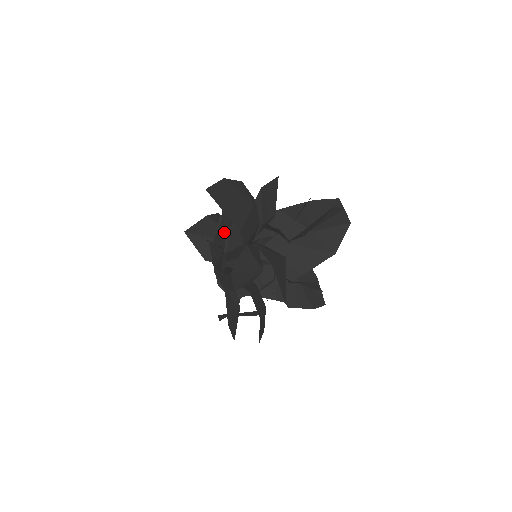
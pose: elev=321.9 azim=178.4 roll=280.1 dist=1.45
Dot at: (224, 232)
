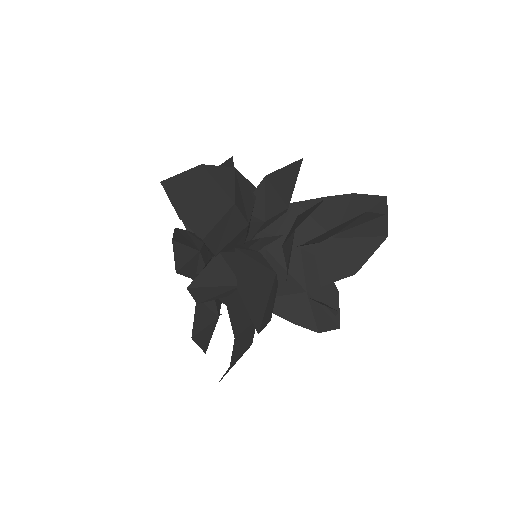
Dot at: occluded
